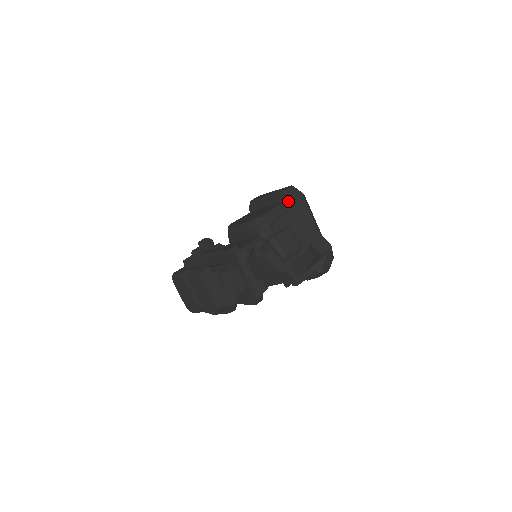
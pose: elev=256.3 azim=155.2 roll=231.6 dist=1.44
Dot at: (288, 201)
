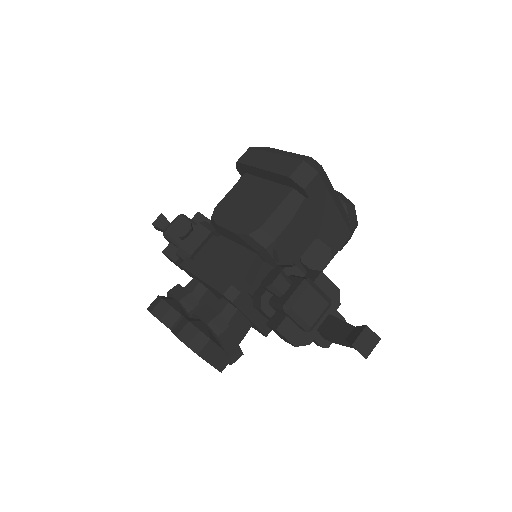
Dot at: (299, 190)
